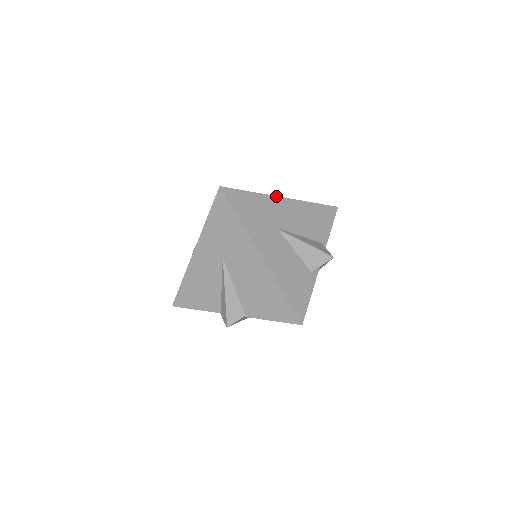
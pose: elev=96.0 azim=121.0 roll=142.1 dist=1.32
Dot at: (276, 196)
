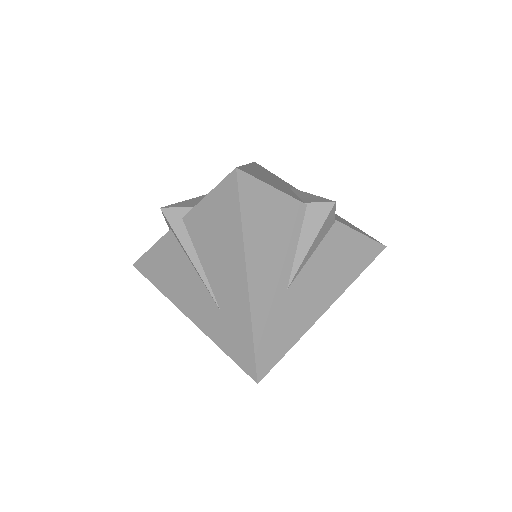
Dot at: occluded
